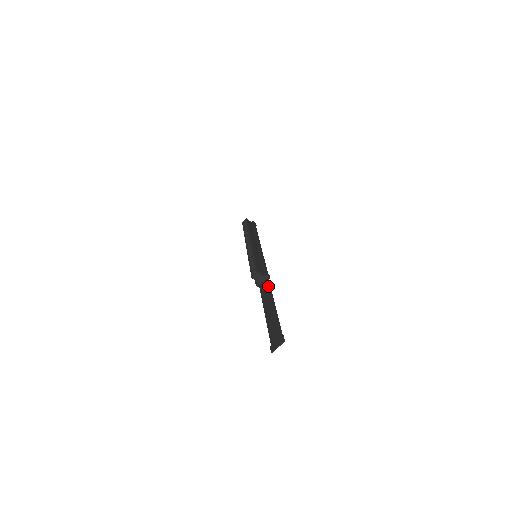
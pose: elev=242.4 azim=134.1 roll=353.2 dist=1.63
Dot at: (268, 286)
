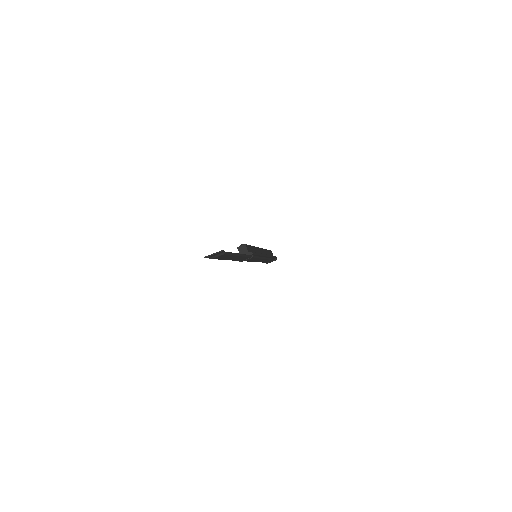
Dot at: occluded
